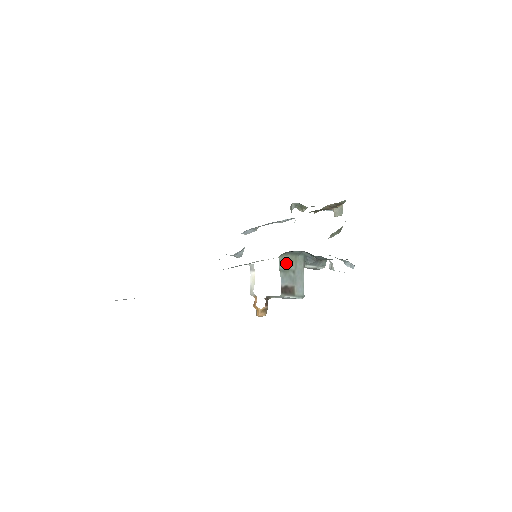
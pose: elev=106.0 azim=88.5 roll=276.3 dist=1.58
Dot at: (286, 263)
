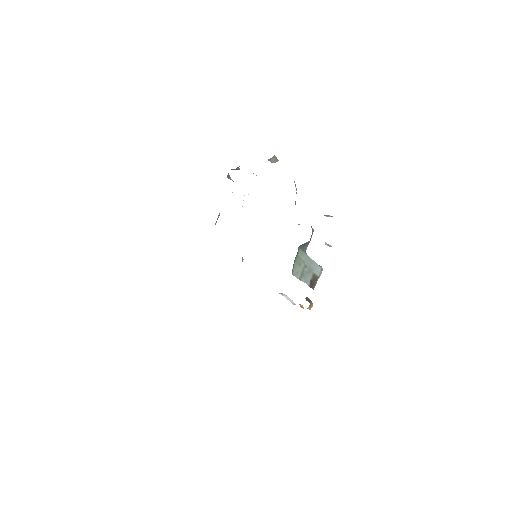
Dot at: (298, 270)
